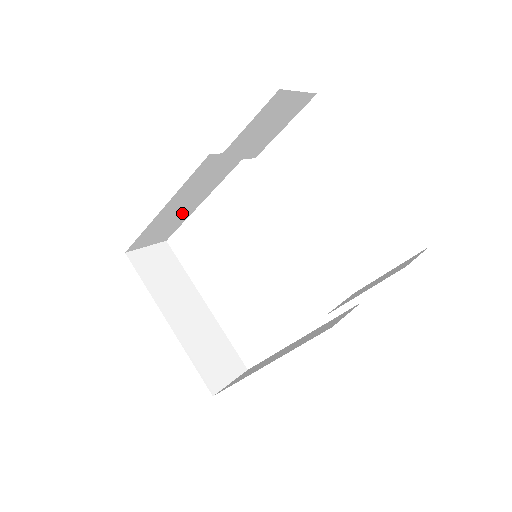
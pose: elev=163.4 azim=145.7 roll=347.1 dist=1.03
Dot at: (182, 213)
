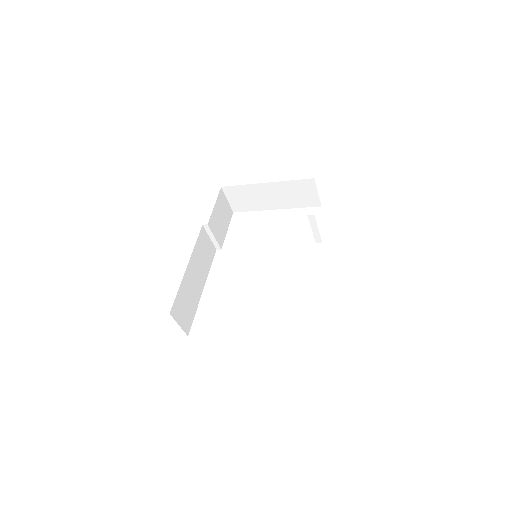
Dot at: (194, 294)
